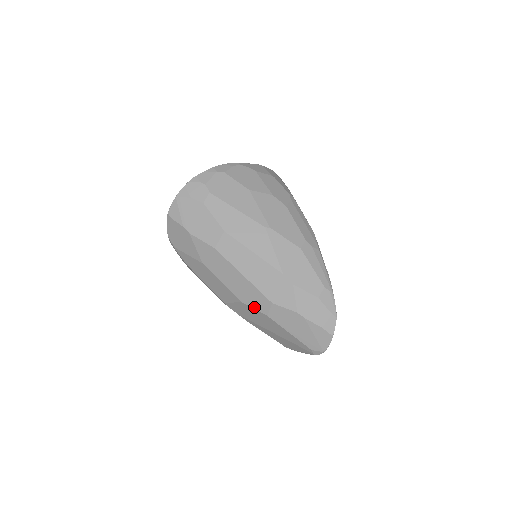
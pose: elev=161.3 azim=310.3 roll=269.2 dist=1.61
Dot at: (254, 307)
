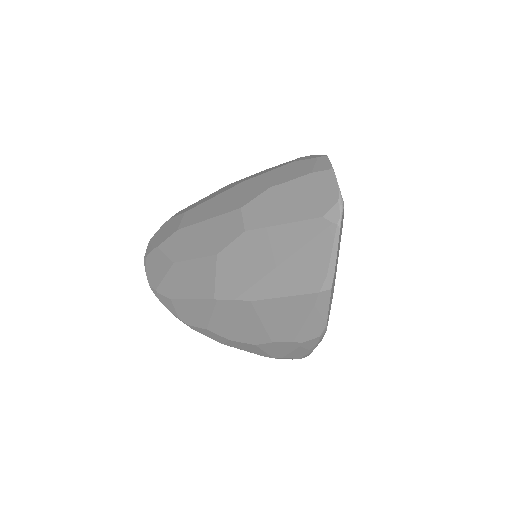
Dot at: (229, 241)
